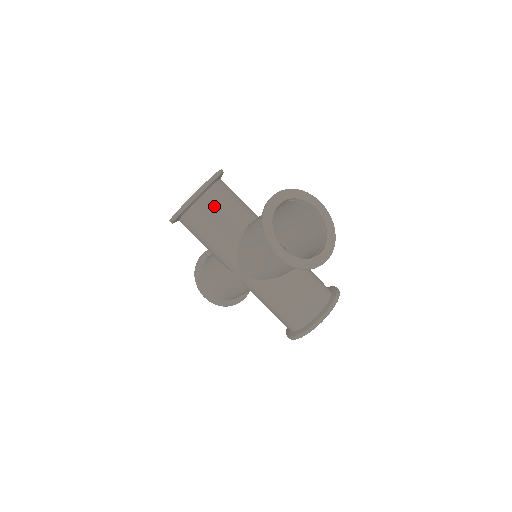
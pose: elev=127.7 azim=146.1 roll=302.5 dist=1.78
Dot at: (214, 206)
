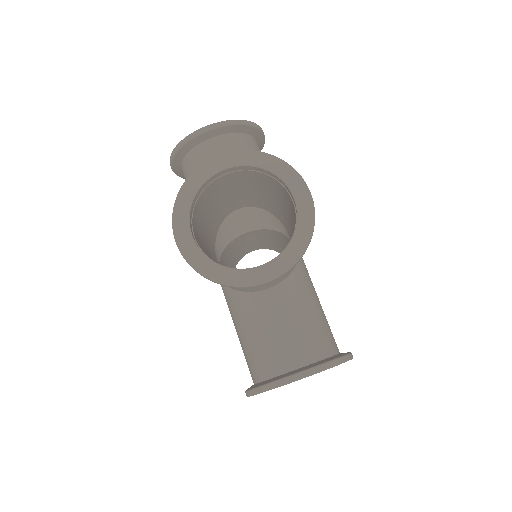
Dot at: occluded
